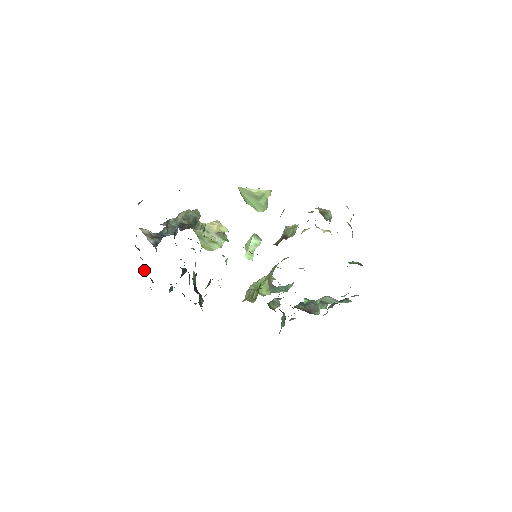
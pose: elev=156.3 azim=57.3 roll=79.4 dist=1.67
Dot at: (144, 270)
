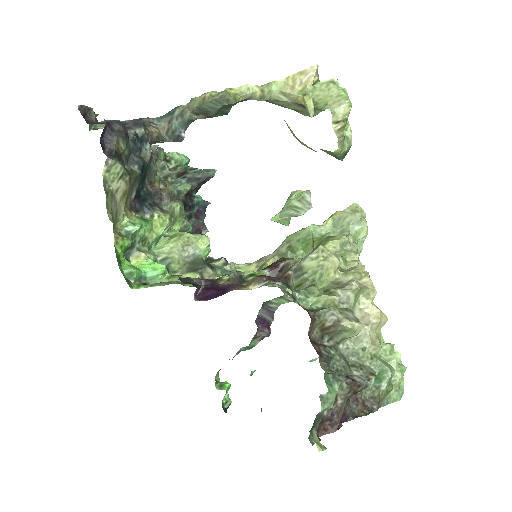
Dot at: (156, 163)
